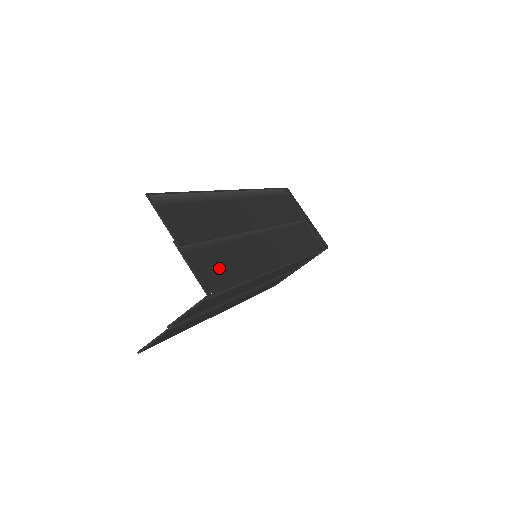
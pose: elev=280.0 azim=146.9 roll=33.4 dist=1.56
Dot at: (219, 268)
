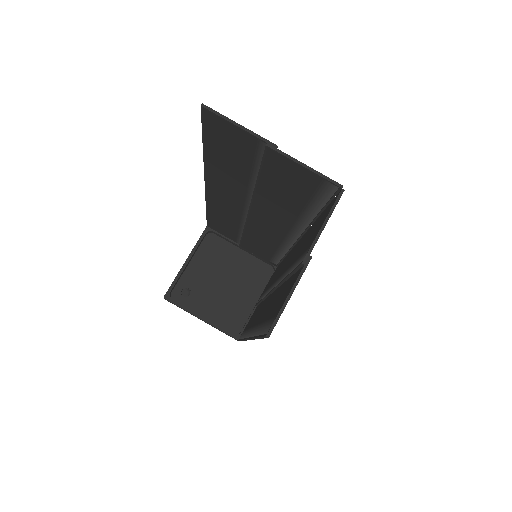
Dot at: (305, 191)
